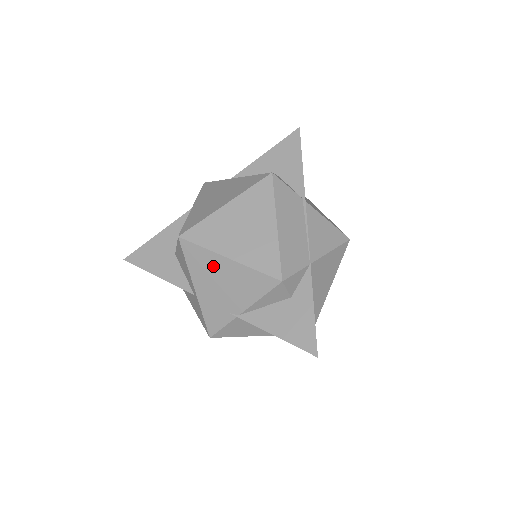
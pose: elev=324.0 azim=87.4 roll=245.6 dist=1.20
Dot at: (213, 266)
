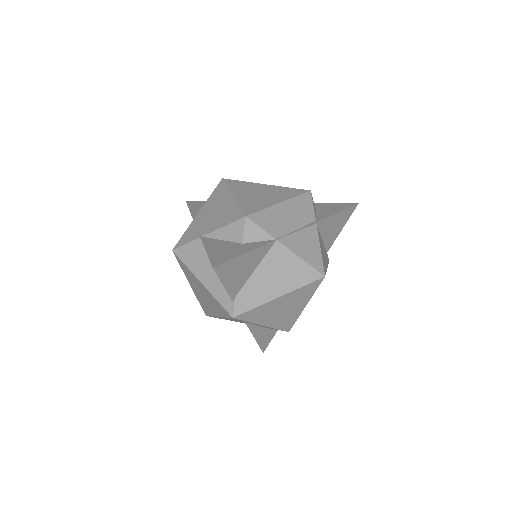
Dot at: (221, 199)
